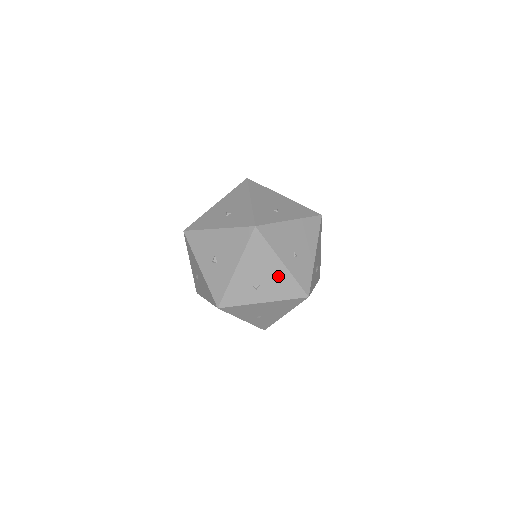
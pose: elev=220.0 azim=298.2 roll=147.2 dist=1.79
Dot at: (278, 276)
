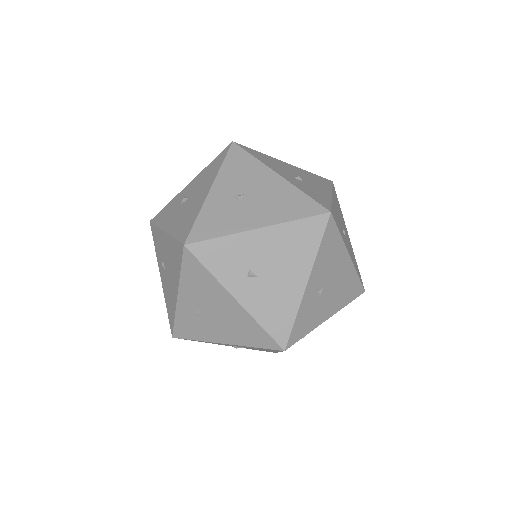
Dot at: (349, 243)
